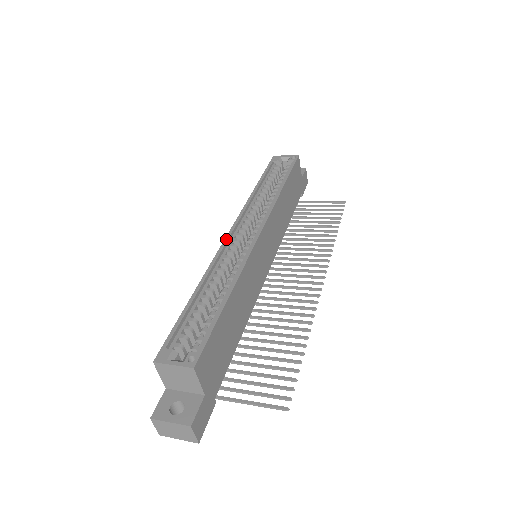
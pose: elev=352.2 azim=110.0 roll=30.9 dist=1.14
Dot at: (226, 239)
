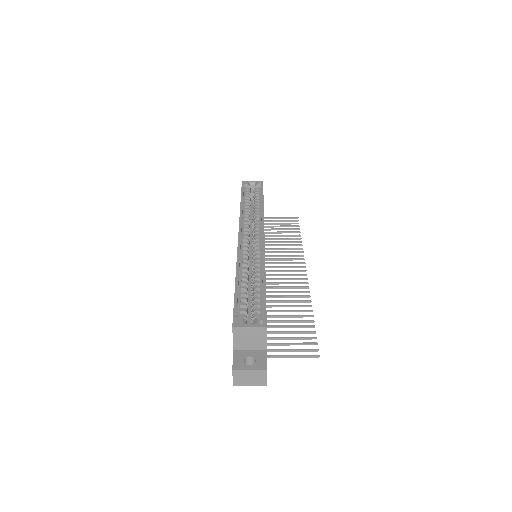
Dot at: (239, 242)
